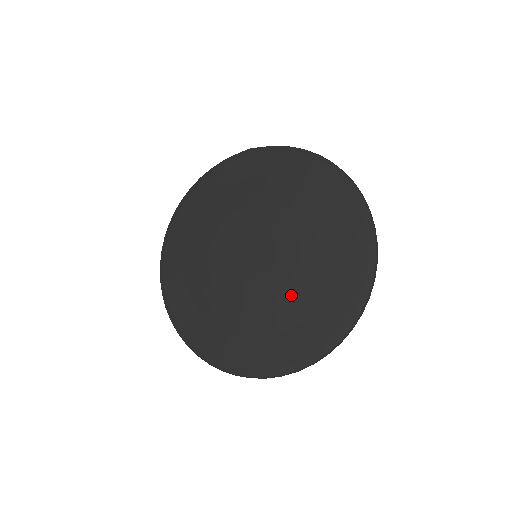
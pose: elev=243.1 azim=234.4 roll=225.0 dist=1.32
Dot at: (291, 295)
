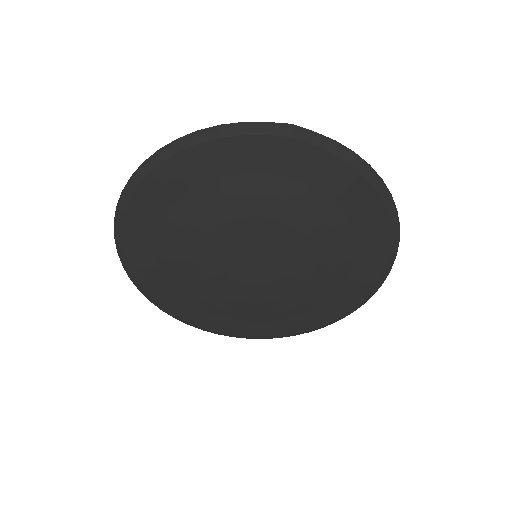
Dot at: (285, 305)
